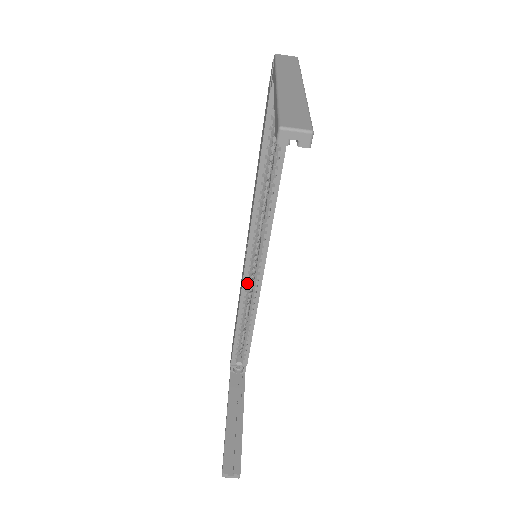
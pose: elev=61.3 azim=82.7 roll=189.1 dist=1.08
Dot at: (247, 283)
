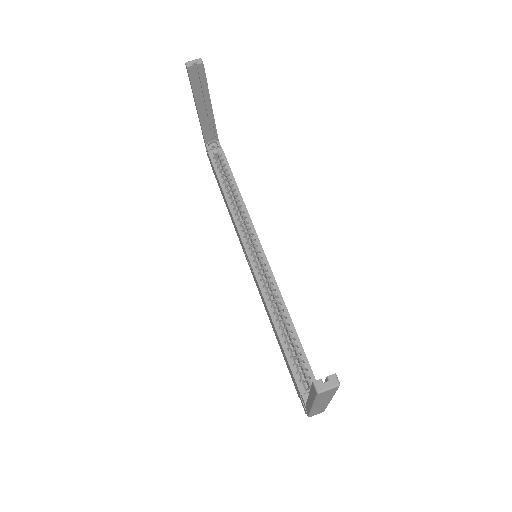
Dot at: (260, 278)
